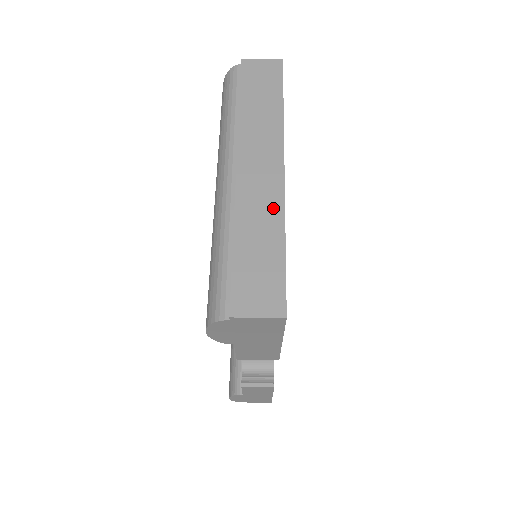
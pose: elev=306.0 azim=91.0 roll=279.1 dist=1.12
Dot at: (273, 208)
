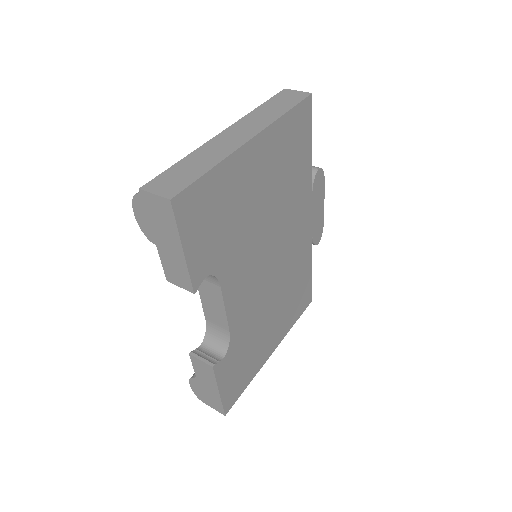
Dot at: (223, 152)
